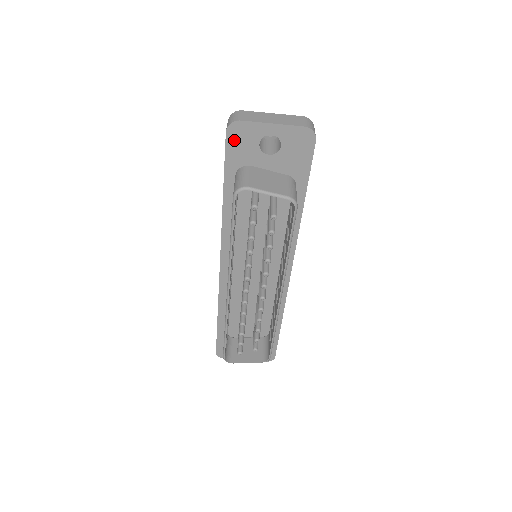
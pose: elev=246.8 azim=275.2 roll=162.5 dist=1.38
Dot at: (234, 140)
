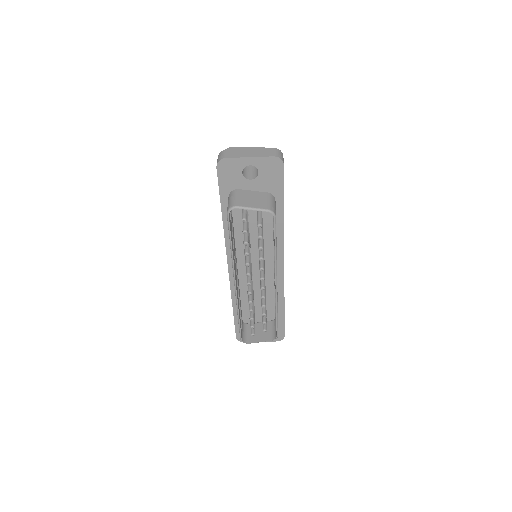
Dot at: (223, 172)
